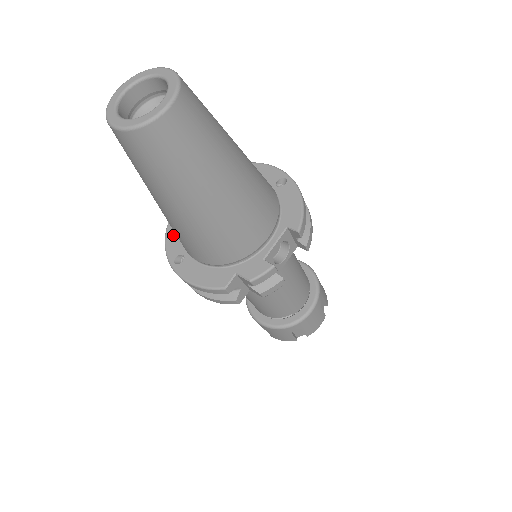
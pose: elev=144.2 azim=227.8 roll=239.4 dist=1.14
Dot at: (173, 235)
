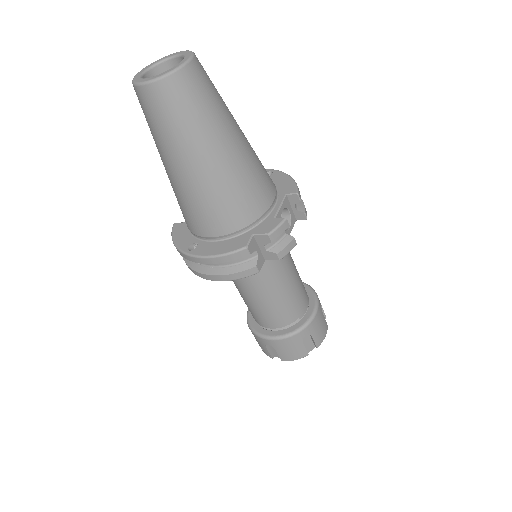
Dot at: (180, 235)
